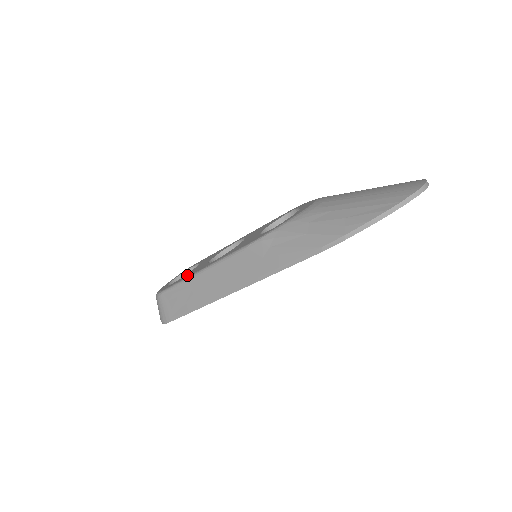
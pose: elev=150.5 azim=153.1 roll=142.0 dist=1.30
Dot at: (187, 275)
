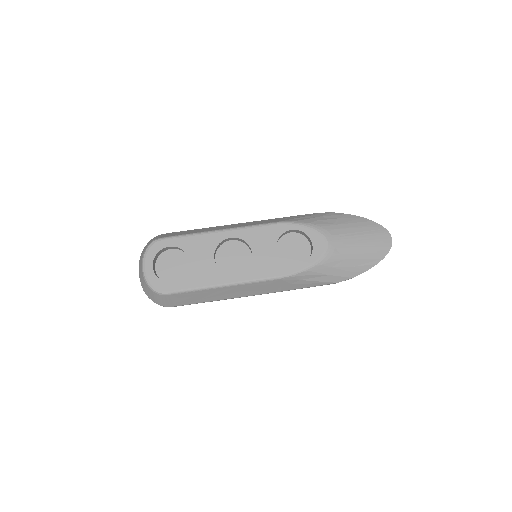
Dot at: (198, 280)
